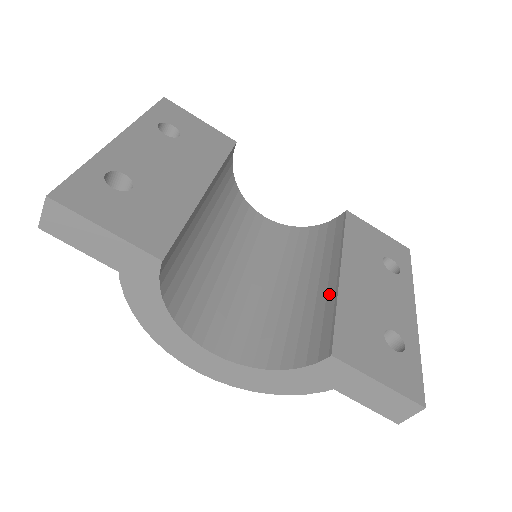
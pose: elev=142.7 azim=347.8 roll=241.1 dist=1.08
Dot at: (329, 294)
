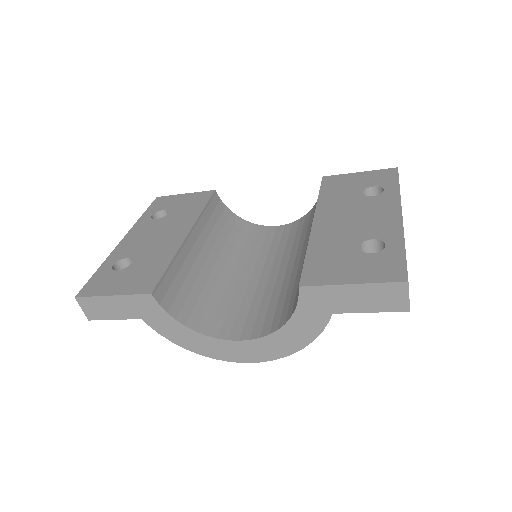
Dot at: occluded
